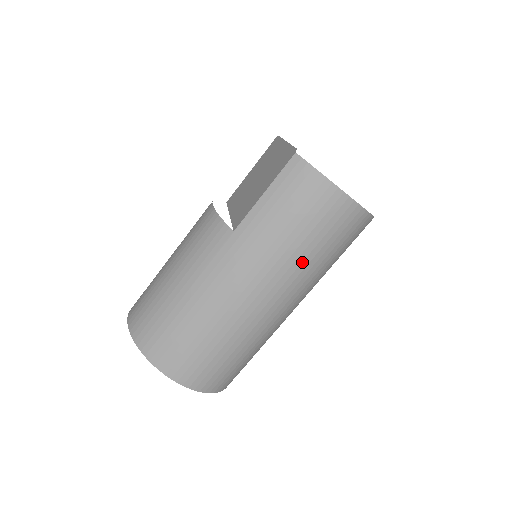
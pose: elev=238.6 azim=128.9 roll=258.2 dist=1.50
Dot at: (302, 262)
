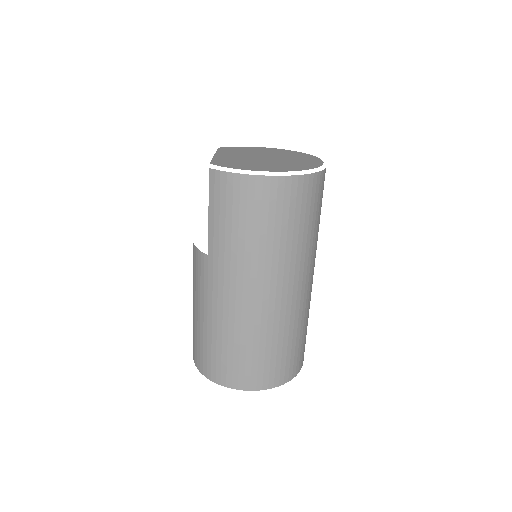
Dot at: (272, 249)
